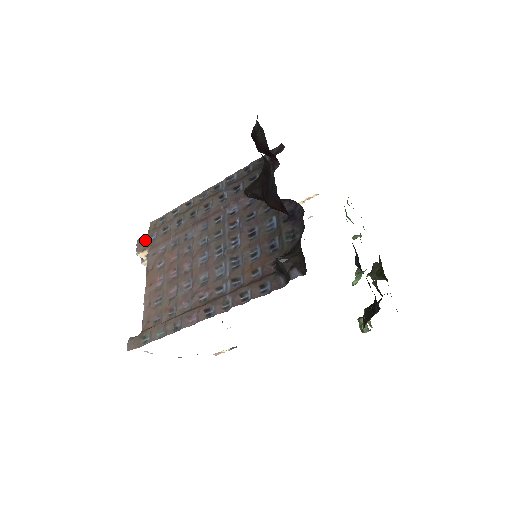
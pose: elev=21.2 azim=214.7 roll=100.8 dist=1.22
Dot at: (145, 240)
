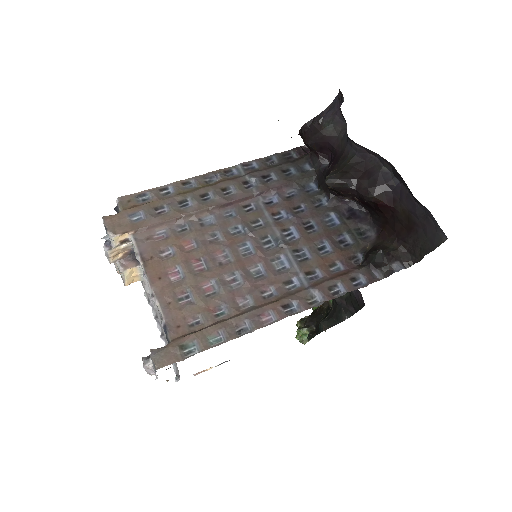
Dot at: (121, 219)
